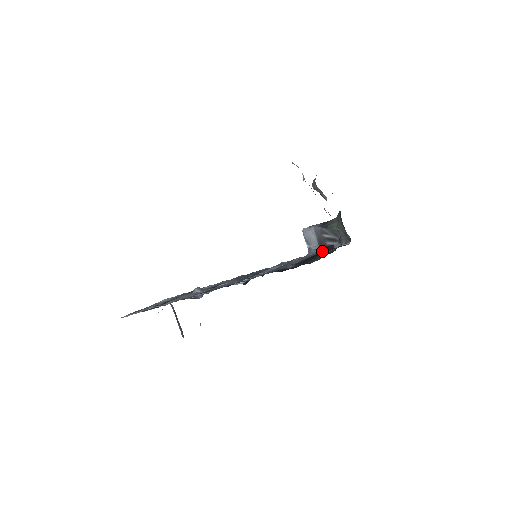
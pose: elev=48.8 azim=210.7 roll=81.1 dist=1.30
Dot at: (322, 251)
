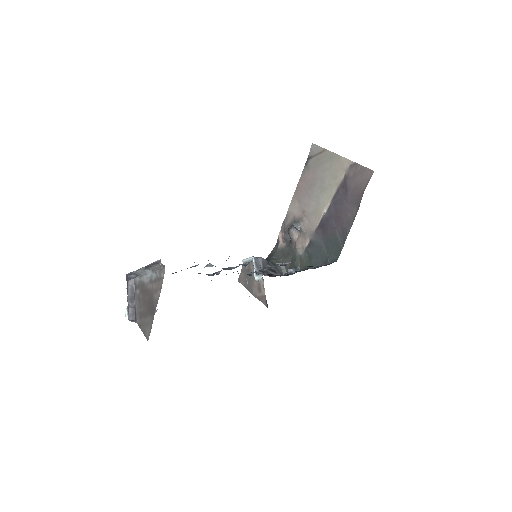
Dot at: occluded
